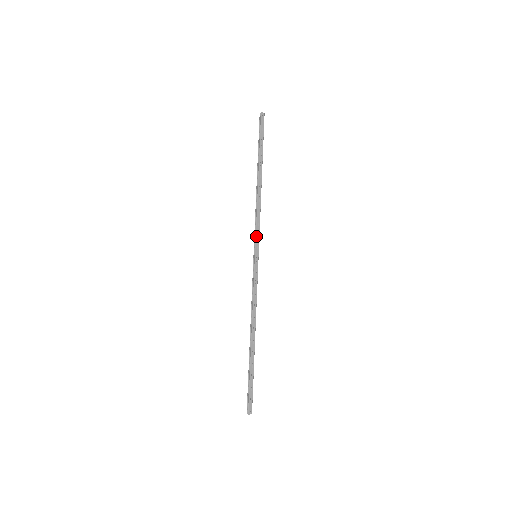
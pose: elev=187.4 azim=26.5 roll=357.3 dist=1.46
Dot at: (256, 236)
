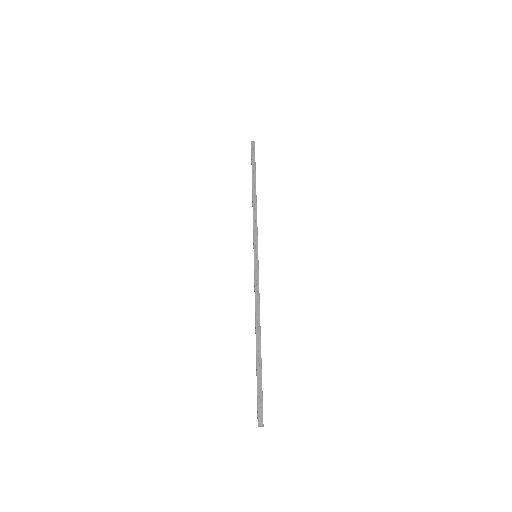
Dot at: (254, 237)
